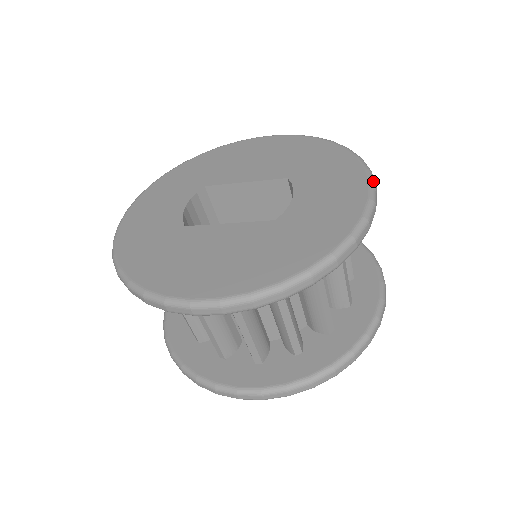
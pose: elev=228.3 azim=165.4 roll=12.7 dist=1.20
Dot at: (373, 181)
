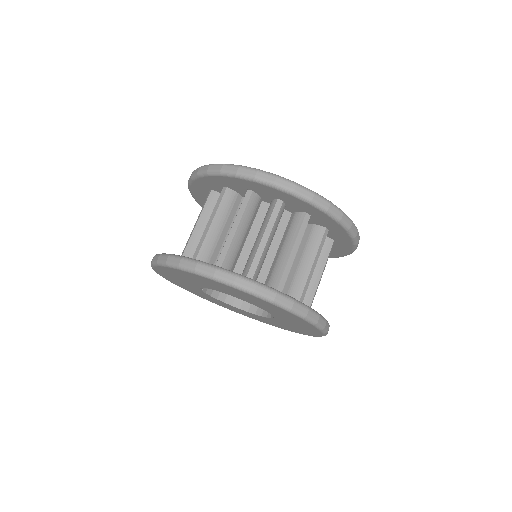
Dot at: occluded
